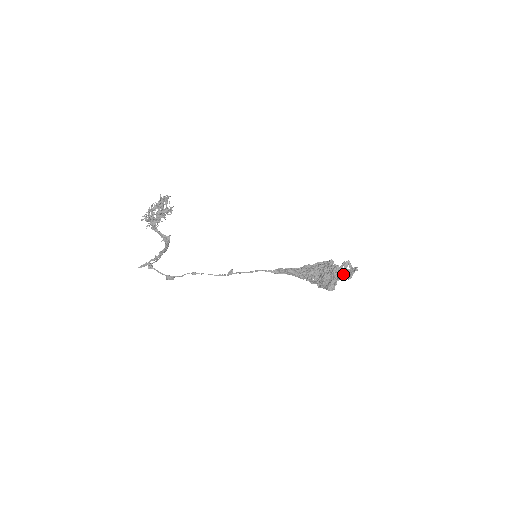
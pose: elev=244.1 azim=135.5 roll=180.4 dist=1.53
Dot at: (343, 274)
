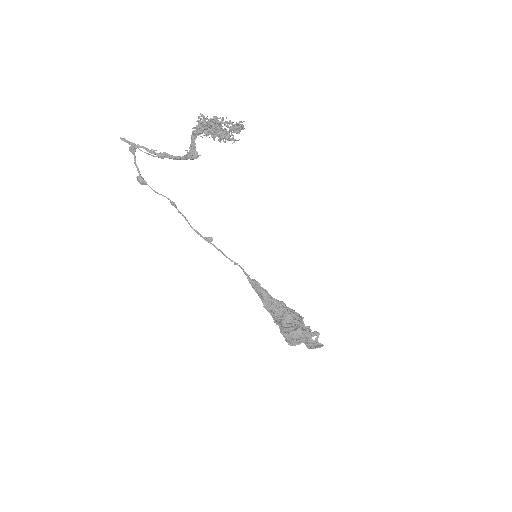
Dot at: (307, 339)
